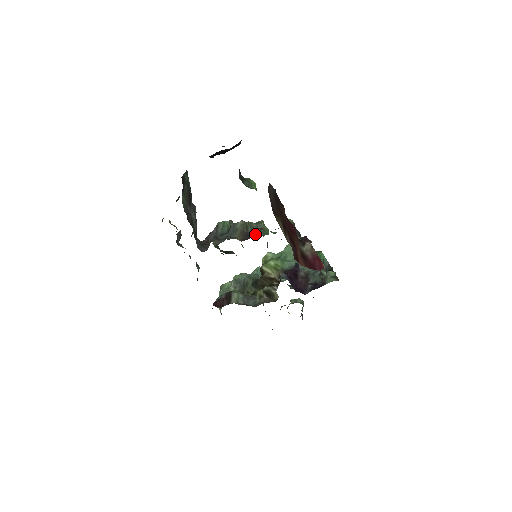
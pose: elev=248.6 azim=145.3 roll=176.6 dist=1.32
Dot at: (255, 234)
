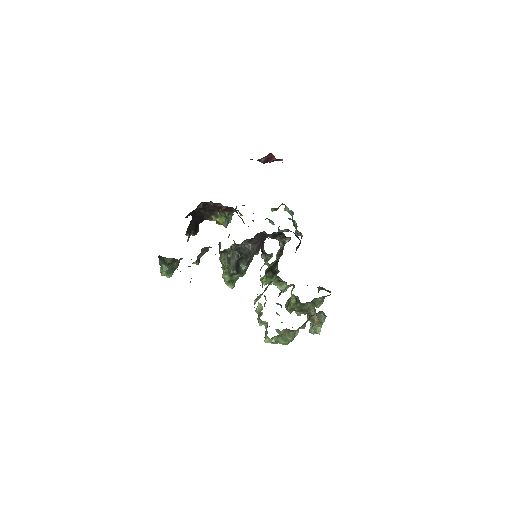
Dot at: occluded
